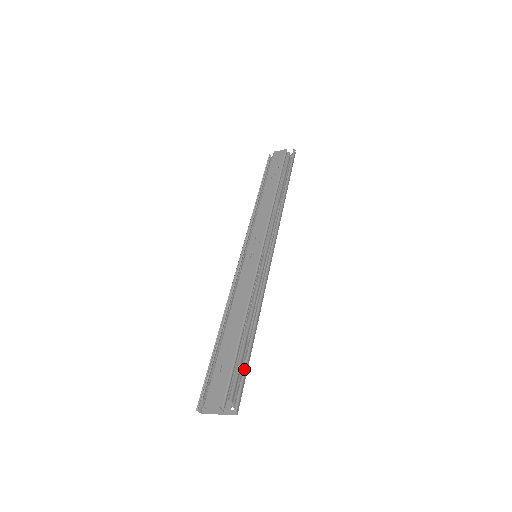
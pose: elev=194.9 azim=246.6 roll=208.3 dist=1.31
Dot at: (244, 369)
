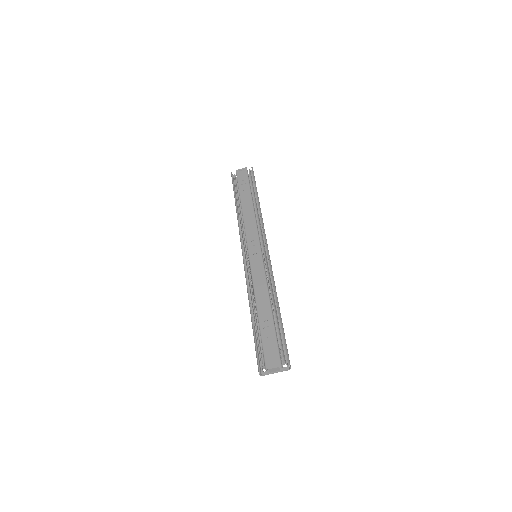
Dot at: (284, 338)
